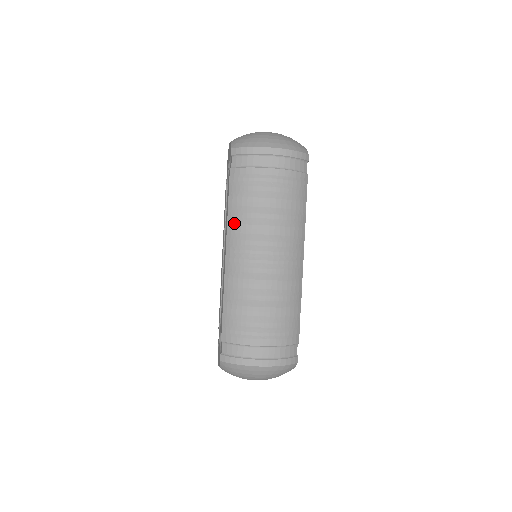
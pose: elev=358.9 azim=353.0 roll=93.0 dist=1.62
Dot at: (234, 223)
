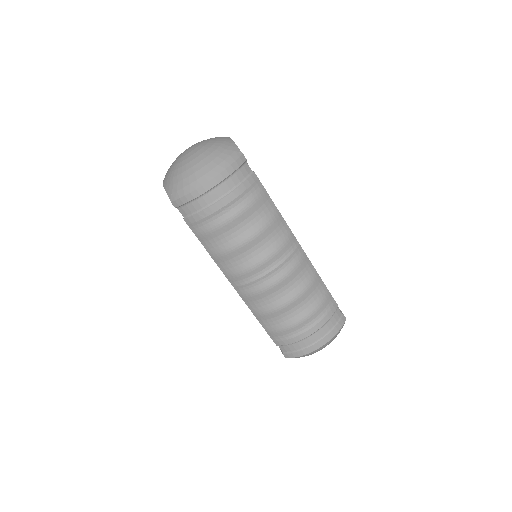
Dot at: (222, 262)
